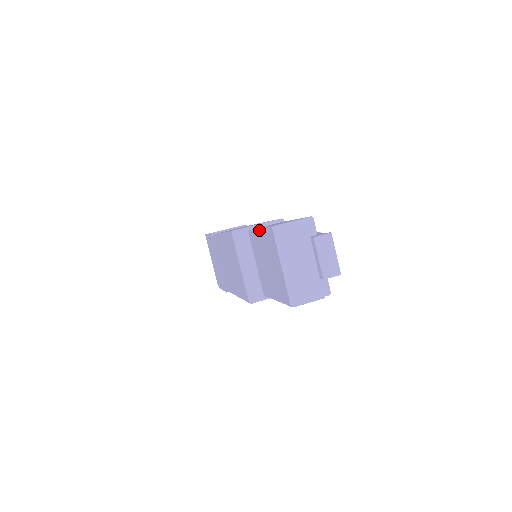
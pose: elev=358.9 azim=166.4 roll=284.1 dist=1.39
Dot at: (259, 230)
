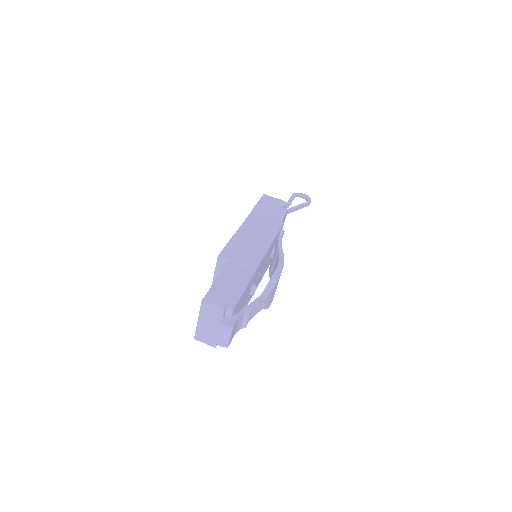
Dot at: (215, 281)
